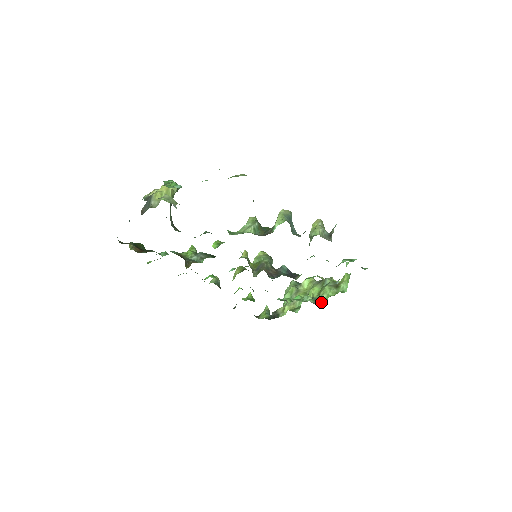
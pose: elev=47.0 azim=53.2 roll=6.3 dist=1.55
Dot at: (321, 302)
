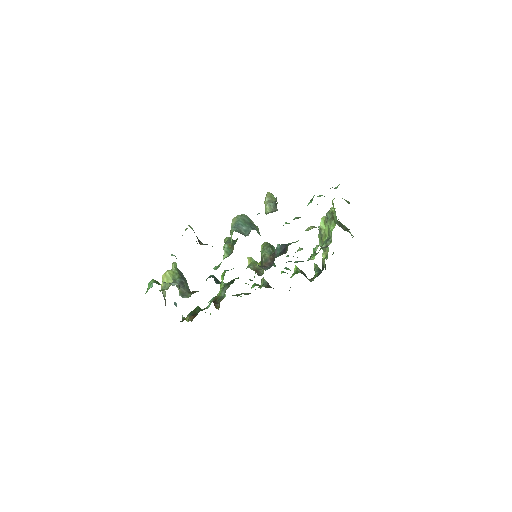
Dot at: (331, 240)
